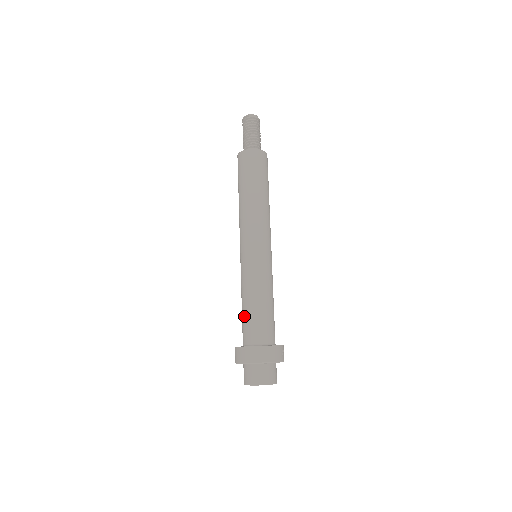
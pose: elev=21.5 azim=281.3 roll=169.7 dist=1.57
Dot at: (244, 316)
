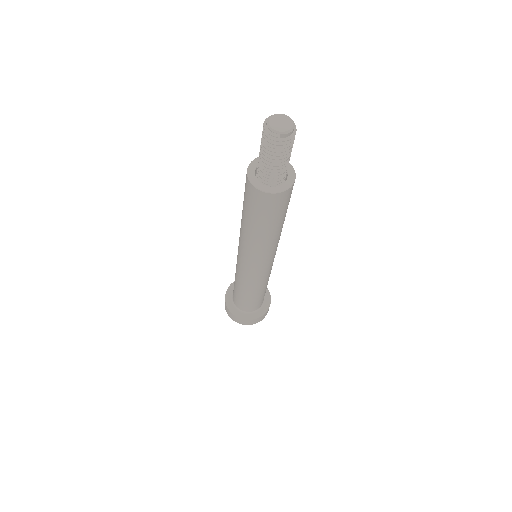
Dot at: (239, 297)
